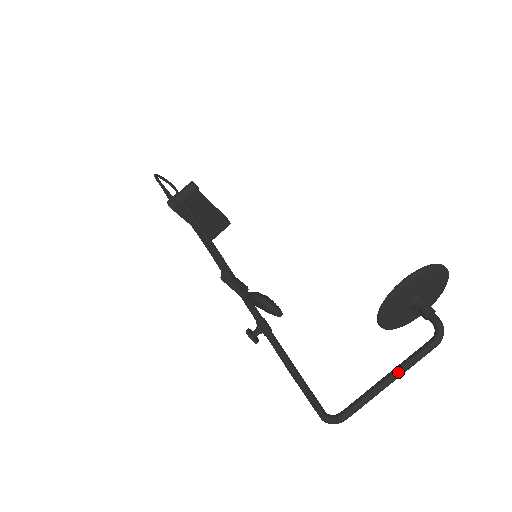
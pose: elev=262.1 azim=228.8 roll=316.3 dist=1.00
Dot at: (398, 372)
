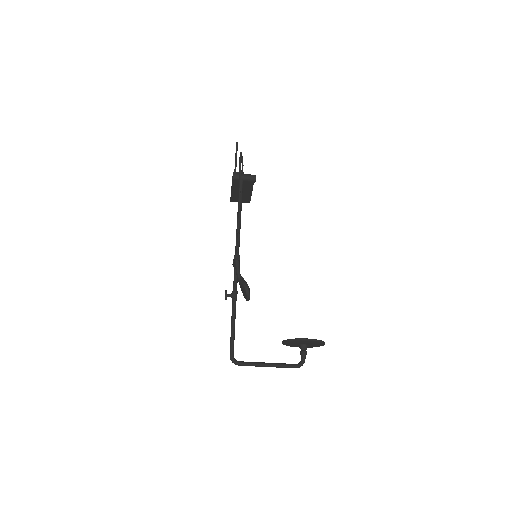
Dot at: (274, 366)
